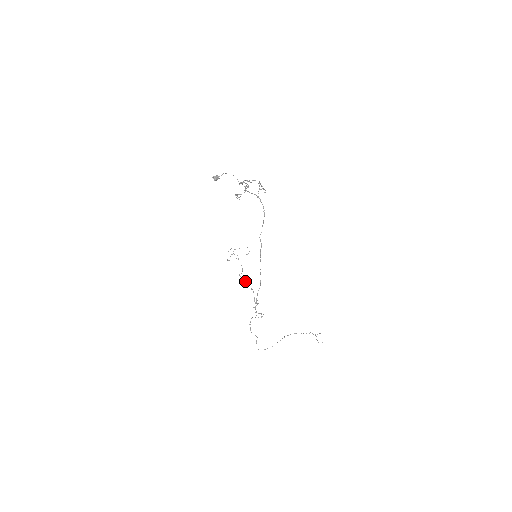
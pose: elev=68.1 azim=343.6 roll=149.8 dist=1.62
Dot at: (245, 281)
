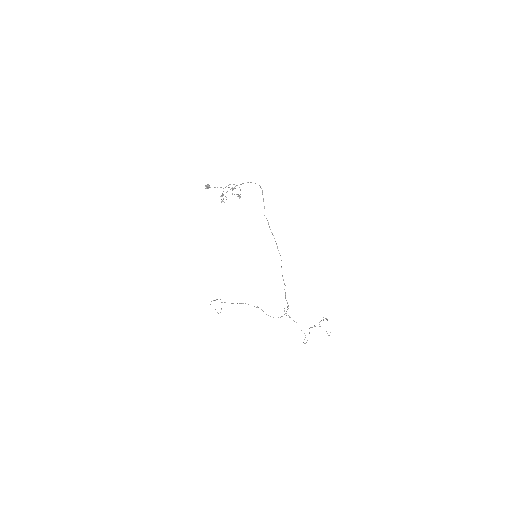
Dot at: (248, 304)
